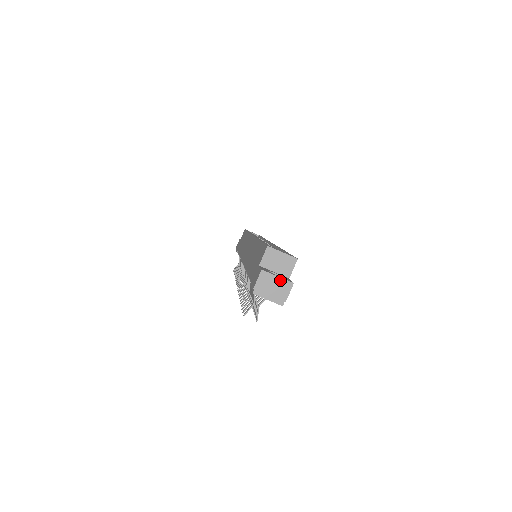
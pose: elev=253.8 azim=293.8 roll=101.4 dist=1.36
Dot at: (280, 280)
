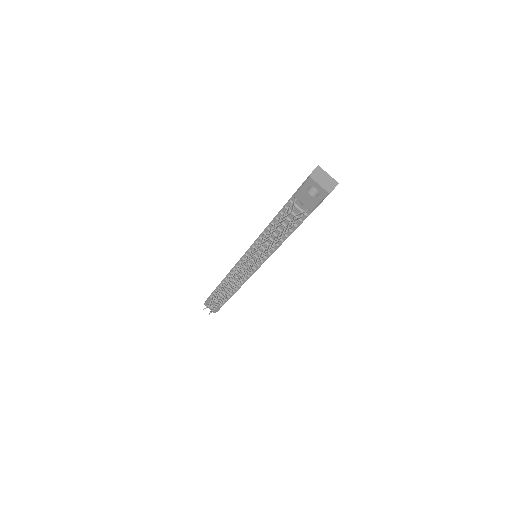
Dot at: (330, 177)
